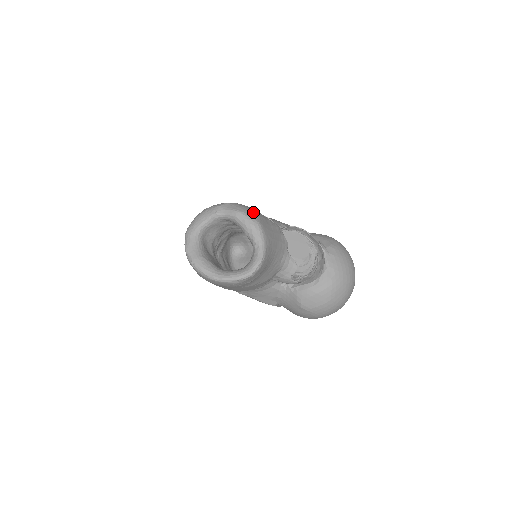
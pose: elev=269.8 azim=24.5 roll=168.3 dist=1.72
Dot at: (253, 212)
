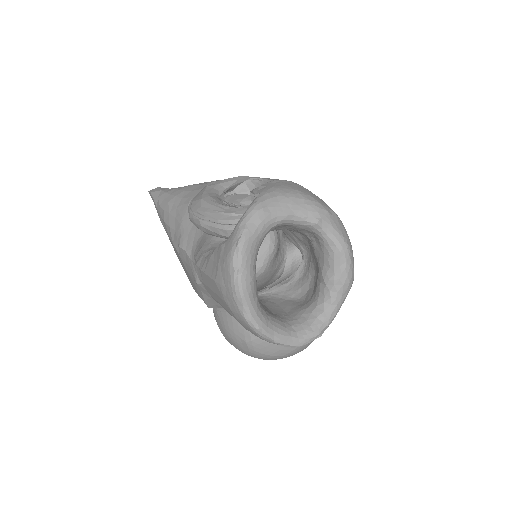
Dot at: occluded
